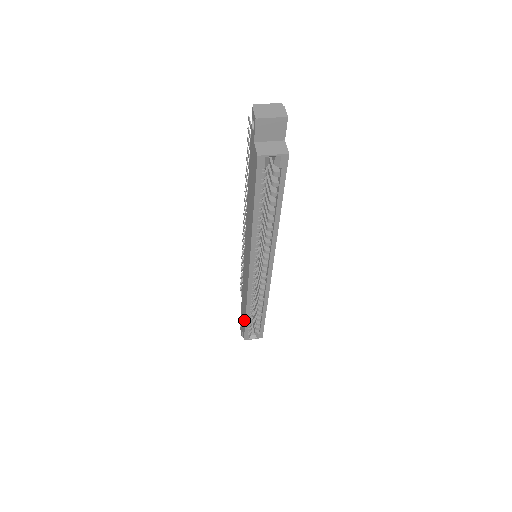
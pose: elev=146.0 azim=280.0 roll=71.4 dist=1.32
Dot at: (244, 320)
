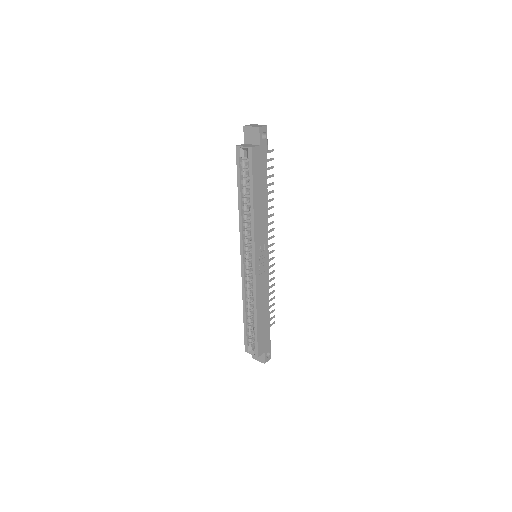
Dot at: occluded
